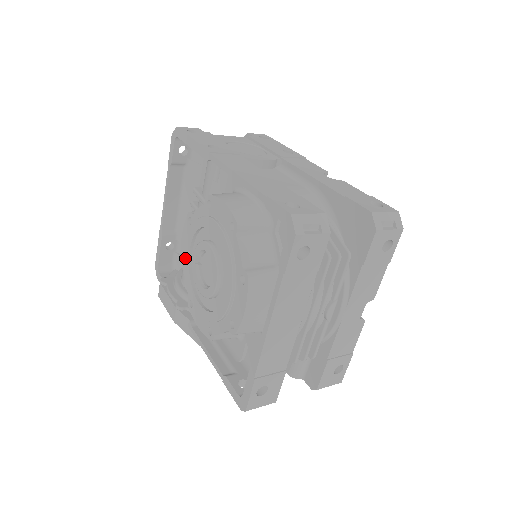
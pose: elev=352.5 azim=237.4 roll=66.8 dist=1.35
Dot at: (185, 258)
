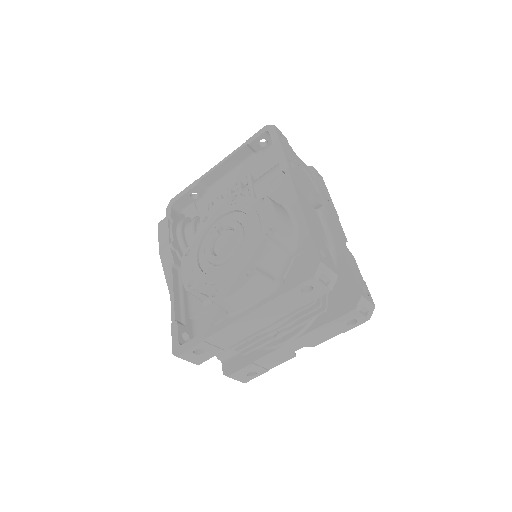
Dot at: (210, 219)
